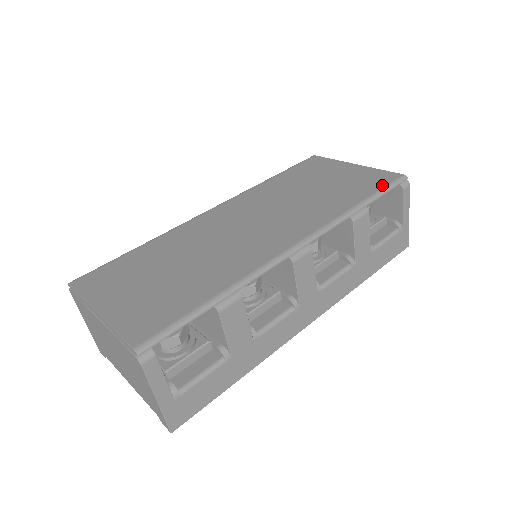
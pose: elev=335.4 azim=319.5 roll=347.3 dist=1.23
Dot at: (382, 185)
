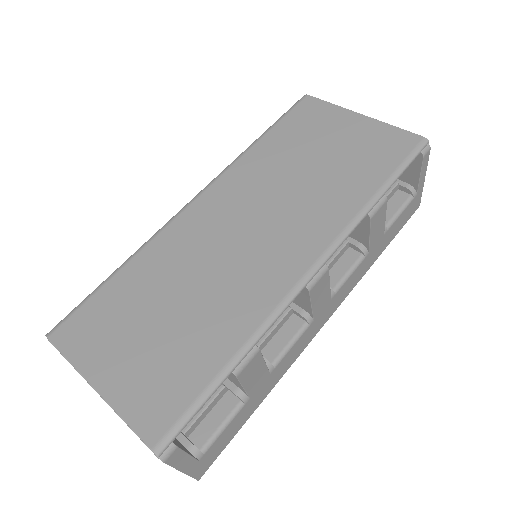
Dot at: (400, 158)
